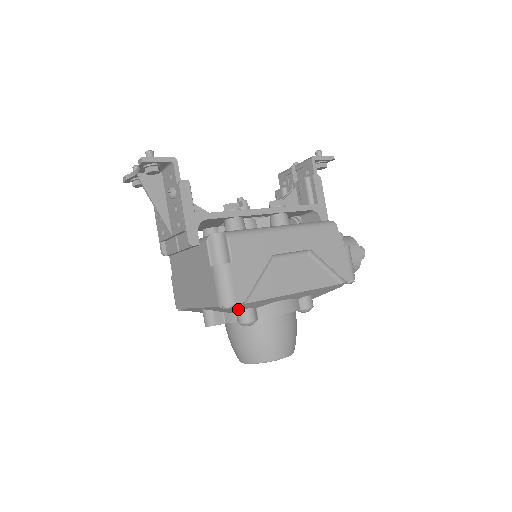
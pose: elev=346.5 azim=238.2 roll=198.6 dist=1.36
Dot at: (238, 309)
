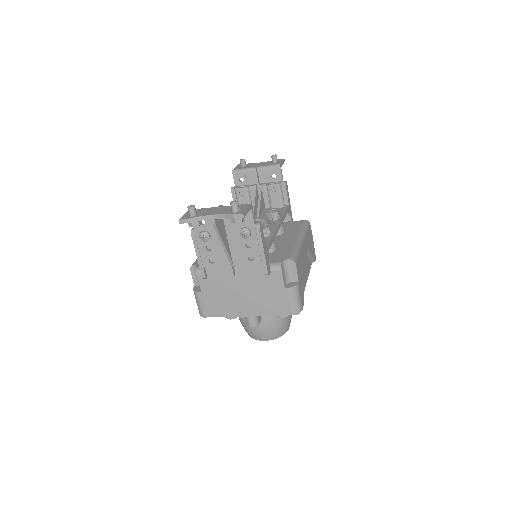
Dot at: occluded
